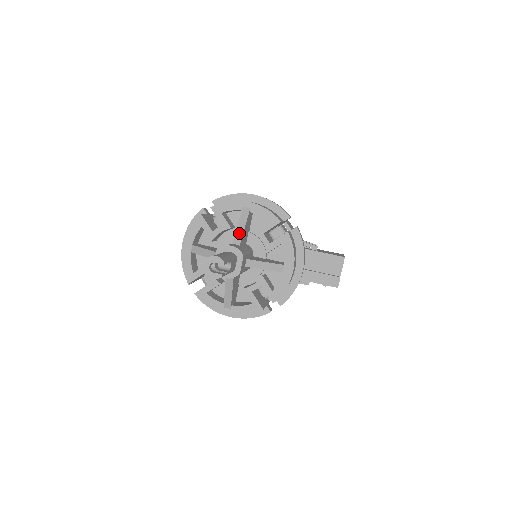
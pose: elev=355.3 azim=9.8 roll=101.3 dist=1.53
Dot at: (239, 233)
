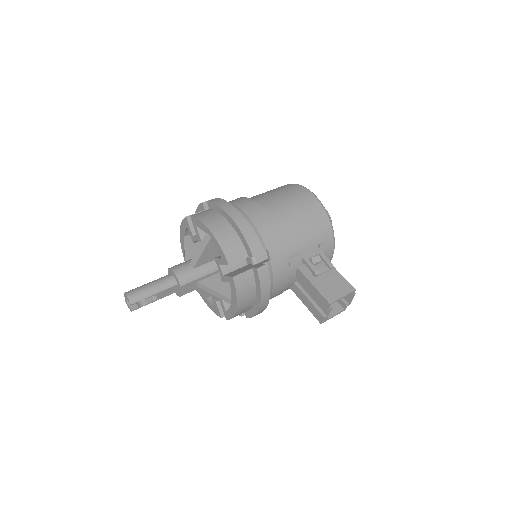
Dot at: (196, 257)
